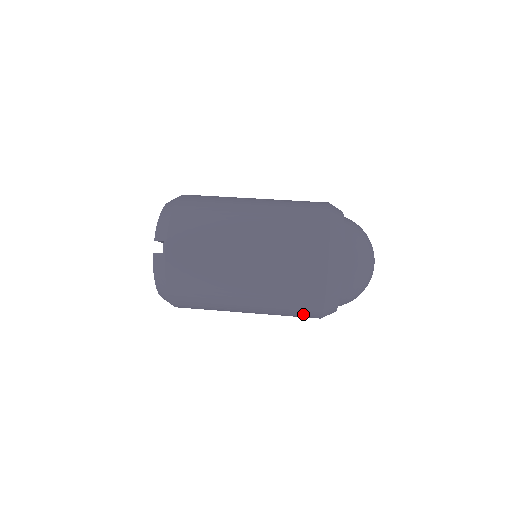
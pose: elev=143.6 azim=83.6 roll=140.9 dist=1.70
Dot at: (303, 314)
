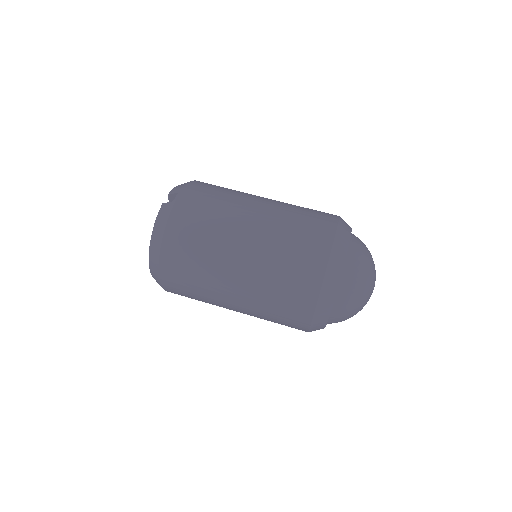
Dot at: (295, 302)
